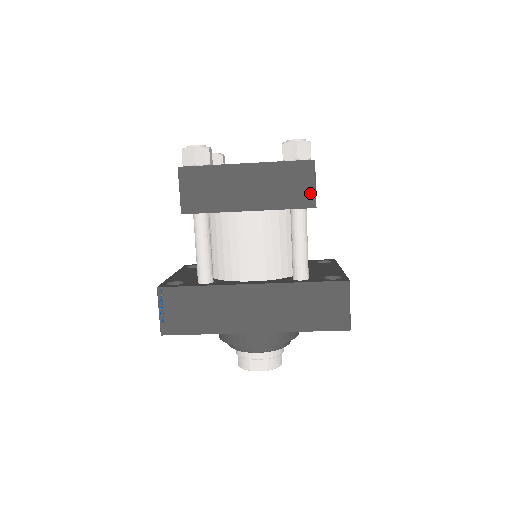
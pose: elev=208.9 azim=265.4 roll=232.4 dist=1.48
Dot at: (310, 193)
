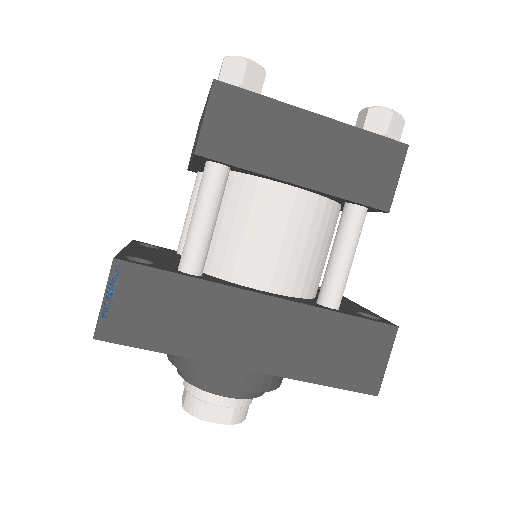
Dot at: (388, 189)
